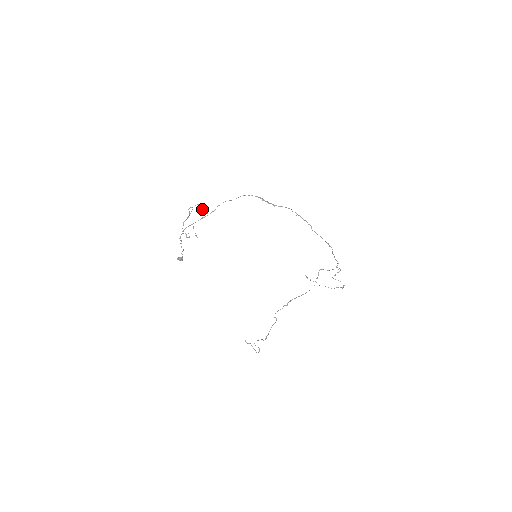
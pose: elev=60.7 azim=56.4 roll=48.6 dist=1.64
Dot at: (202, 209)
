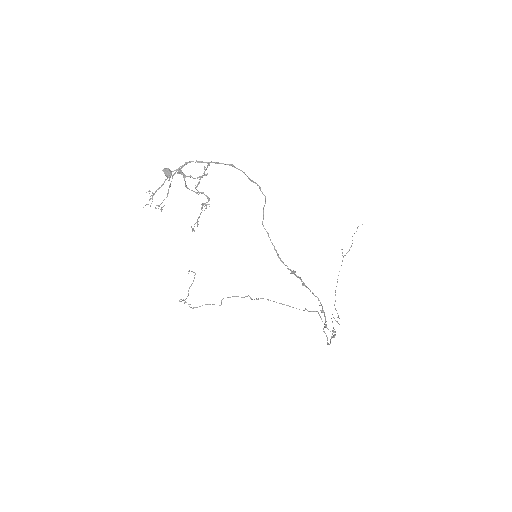
Dot at: (203, 204)
